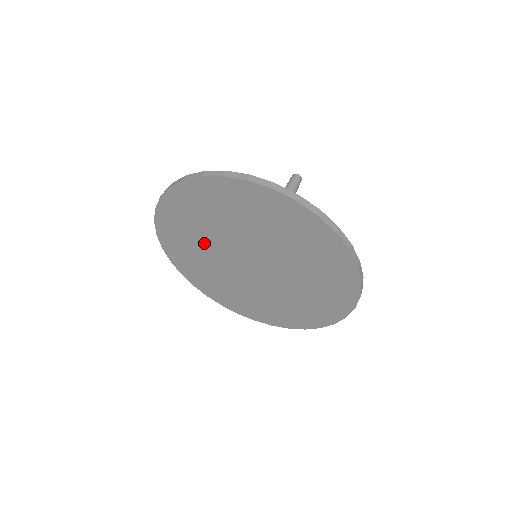
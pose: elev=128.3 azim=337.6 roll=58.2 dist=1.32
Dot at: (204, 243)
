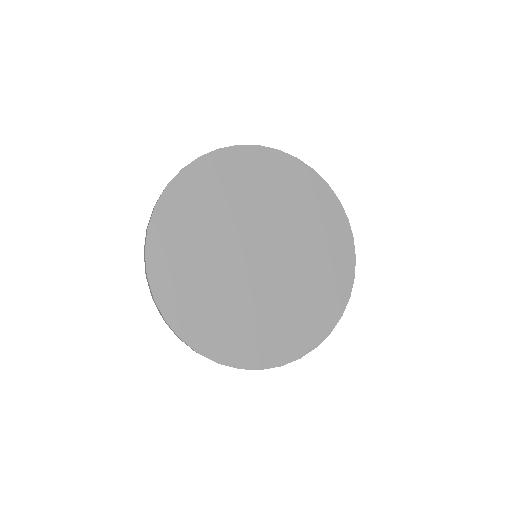
Dot at: (216, 223)
